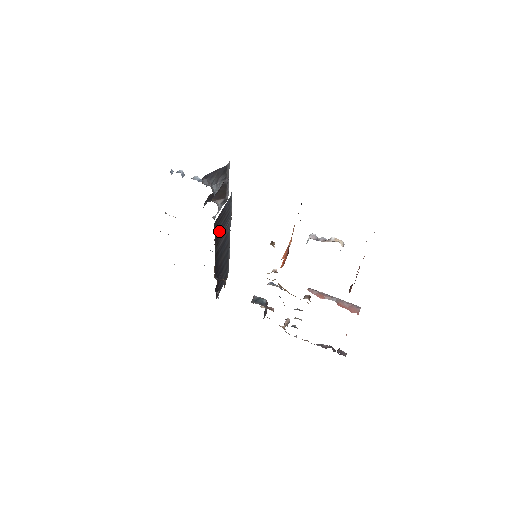
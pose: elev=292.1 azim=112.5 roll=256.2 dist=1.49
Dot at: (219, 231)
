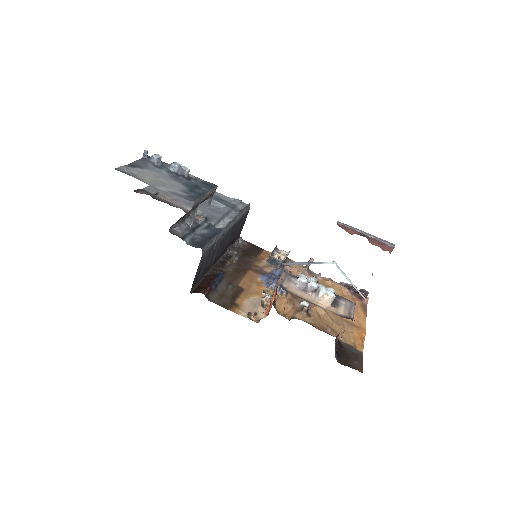
Dot at: (204, 269)
